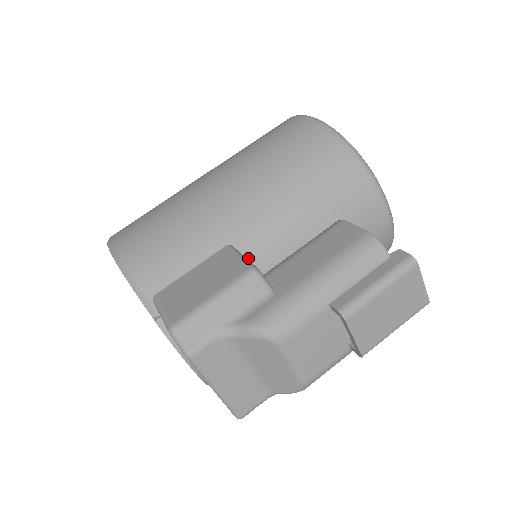
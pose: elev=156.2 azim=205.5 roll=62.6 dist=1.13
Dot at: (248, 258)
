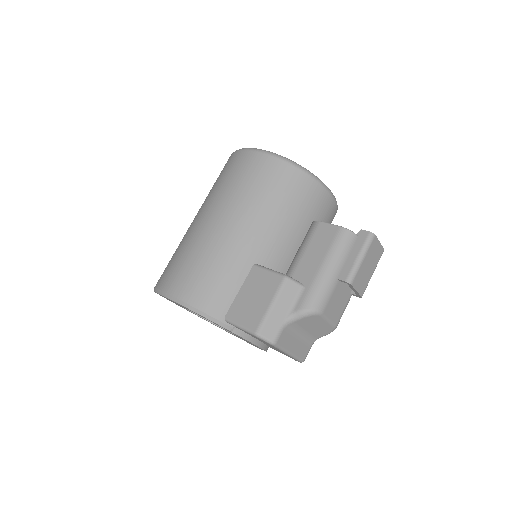
Dot at: (268, 267)
